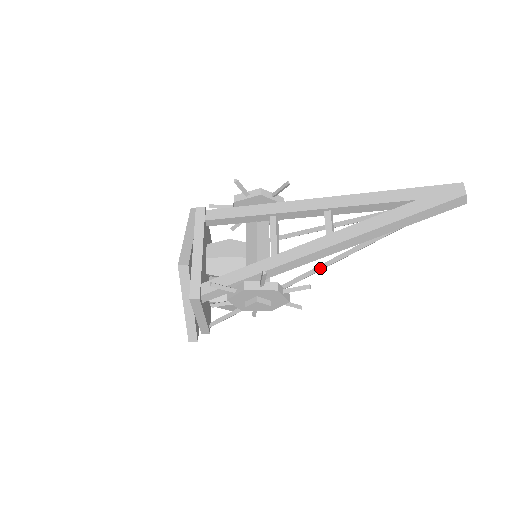
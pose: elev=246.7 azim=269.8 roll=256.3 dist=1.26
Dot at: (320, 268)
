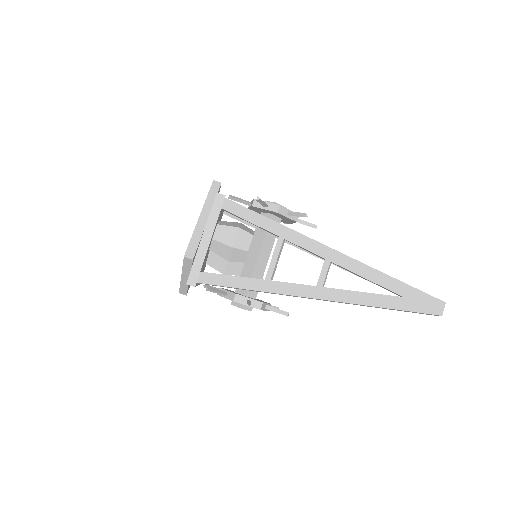
Dot at: occluded
